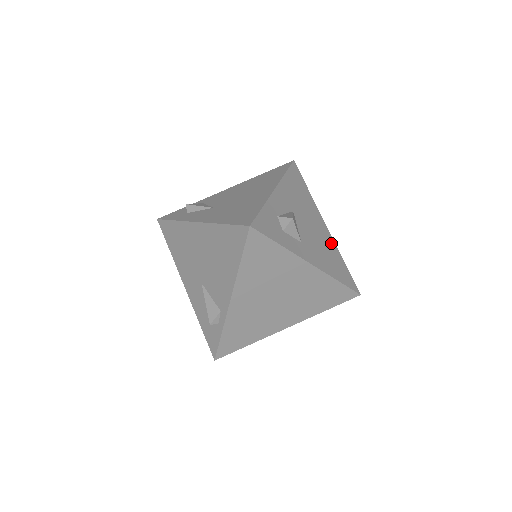
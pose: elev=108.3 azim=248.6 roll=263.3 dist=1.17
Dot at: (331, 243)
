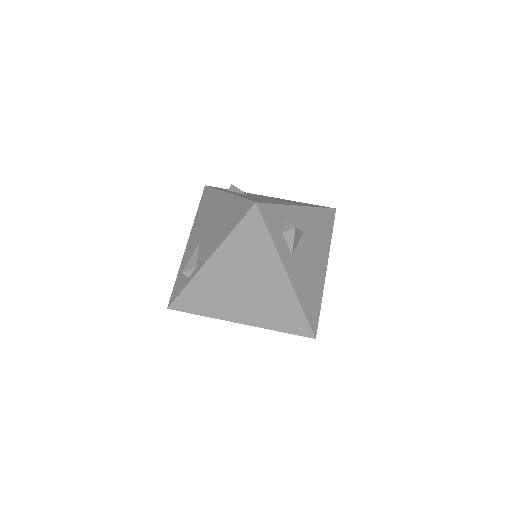
Dot at: (320, 283)
